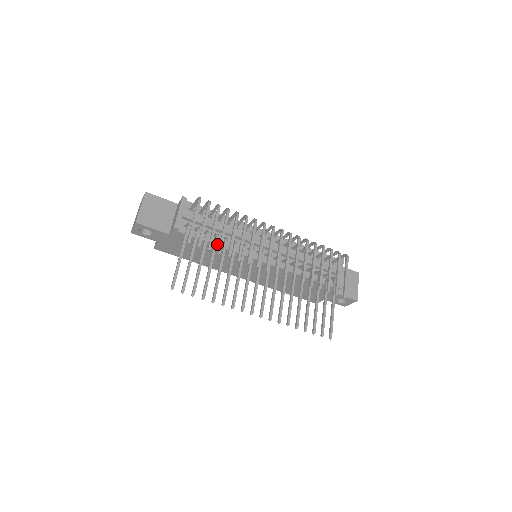
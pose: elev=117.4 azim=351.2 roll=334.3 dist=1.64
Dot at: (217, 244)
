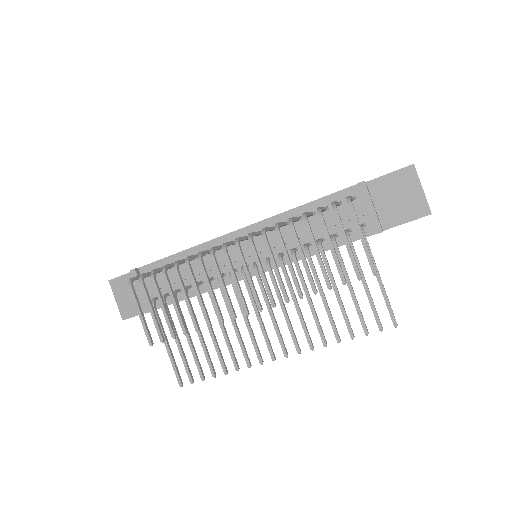
Dot at: occluded
